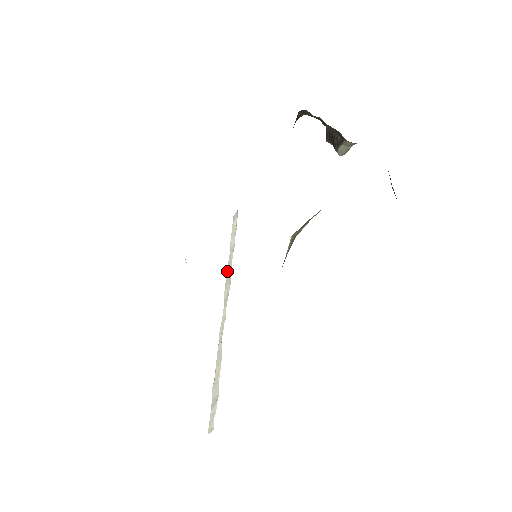
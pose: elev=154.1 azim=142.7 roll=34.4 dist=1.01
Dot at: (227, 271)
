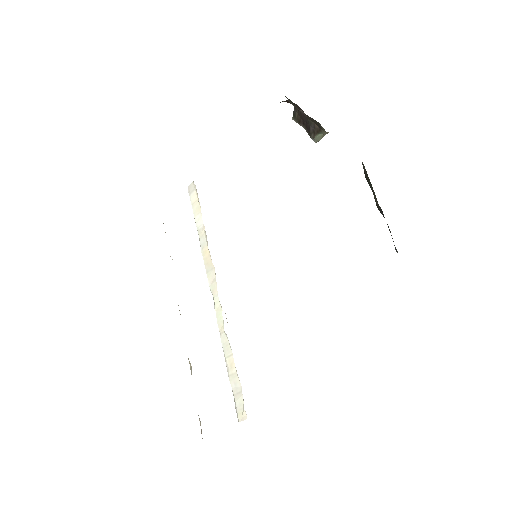
Dot at: (203, 255)
